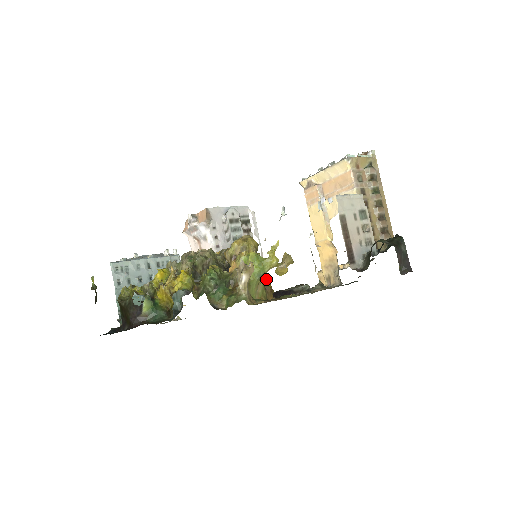
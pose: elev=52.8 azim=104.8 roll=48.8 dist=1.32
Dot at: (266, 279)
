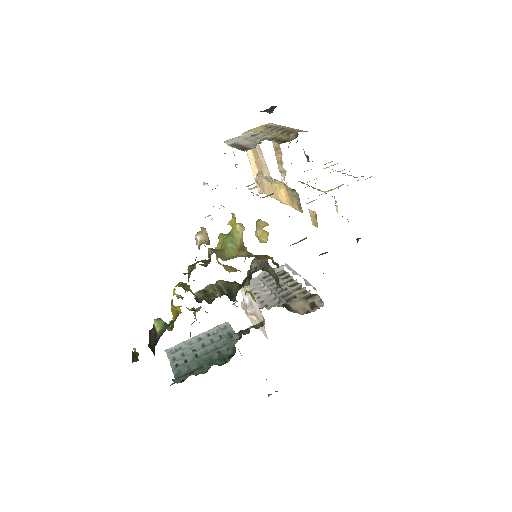
Dot at: occluded
